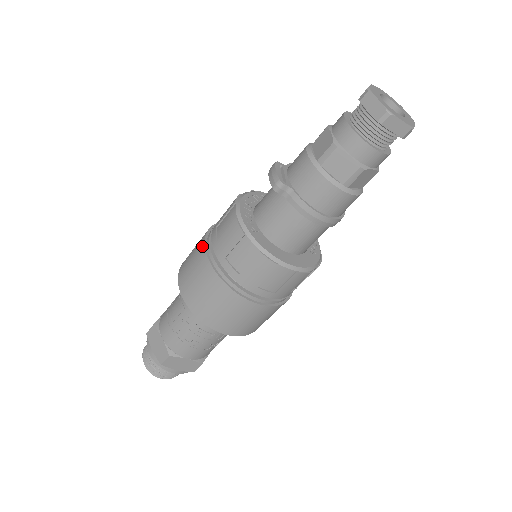
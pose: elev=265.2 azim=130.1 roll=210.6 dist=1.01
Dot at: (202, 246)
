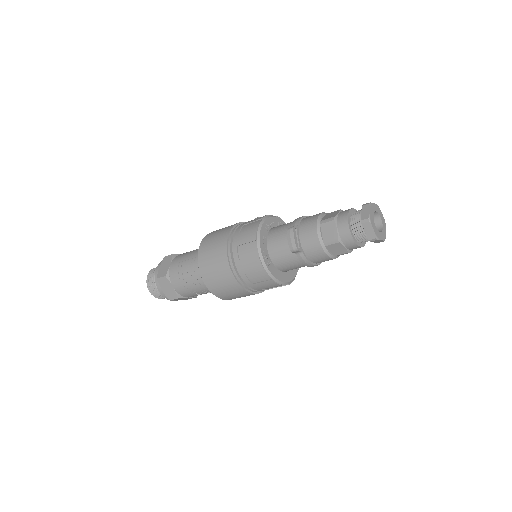
Dot at: (225, 257)
